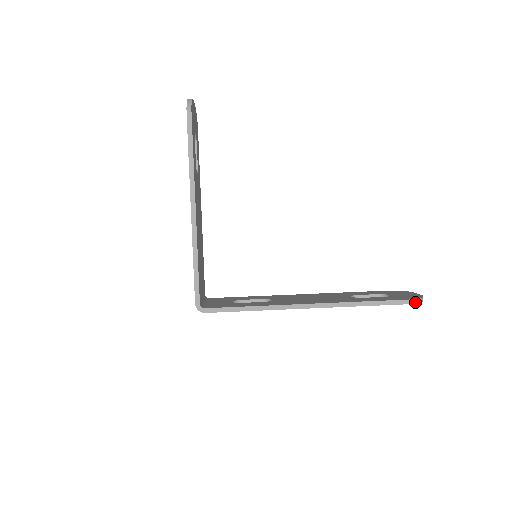
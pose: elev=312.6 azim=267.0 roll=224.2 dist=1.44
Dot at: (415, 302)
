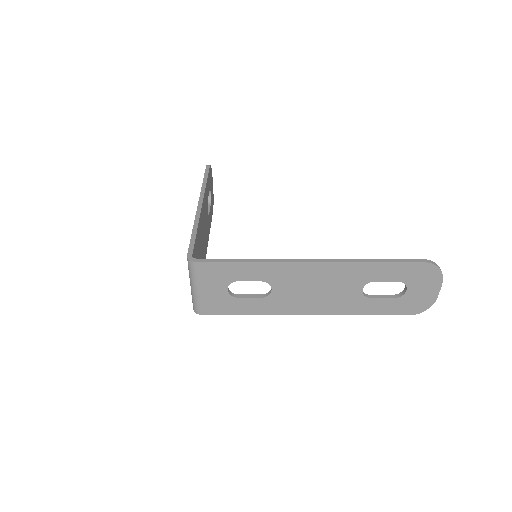
Dot at: (430, 262)
